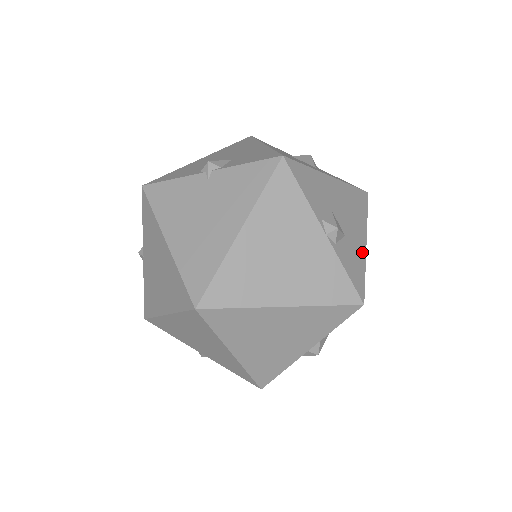
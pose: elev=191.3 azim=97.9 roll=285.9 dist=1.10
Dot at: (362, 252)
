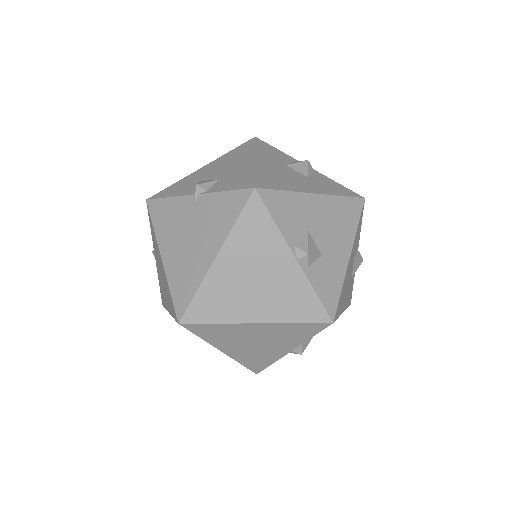
Dot at: (342, 268)
